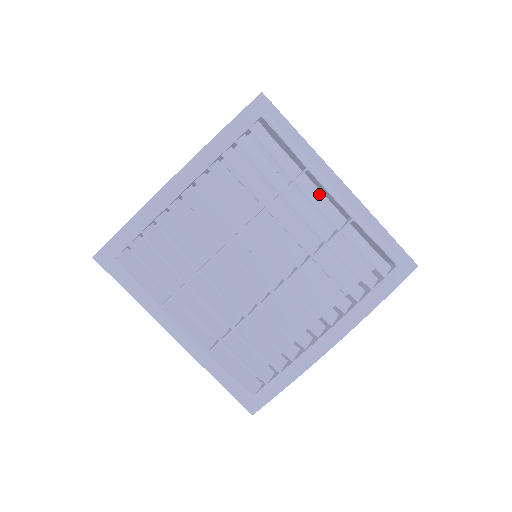
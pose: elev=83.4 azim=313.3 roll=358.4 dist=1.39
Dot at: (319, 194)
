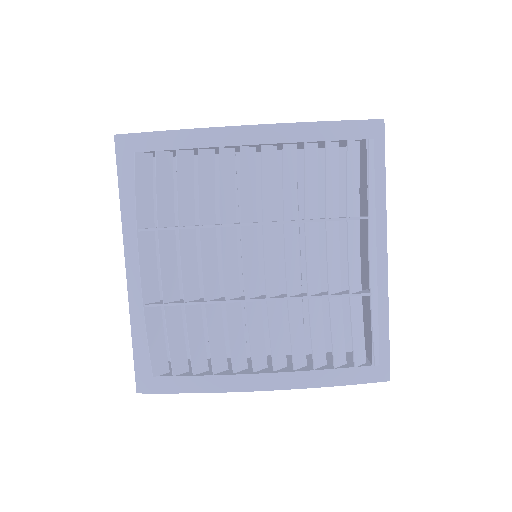
Dot at: (359, 248)
